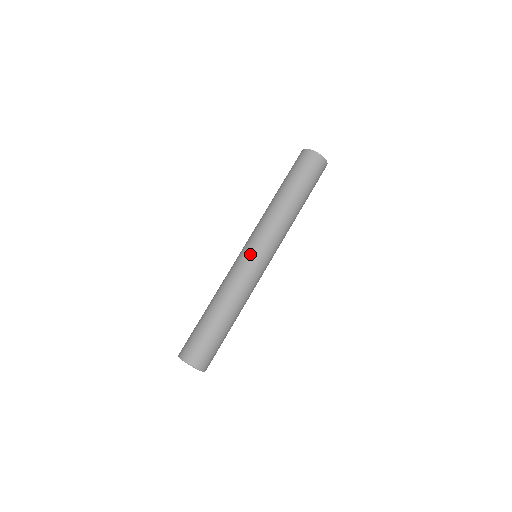
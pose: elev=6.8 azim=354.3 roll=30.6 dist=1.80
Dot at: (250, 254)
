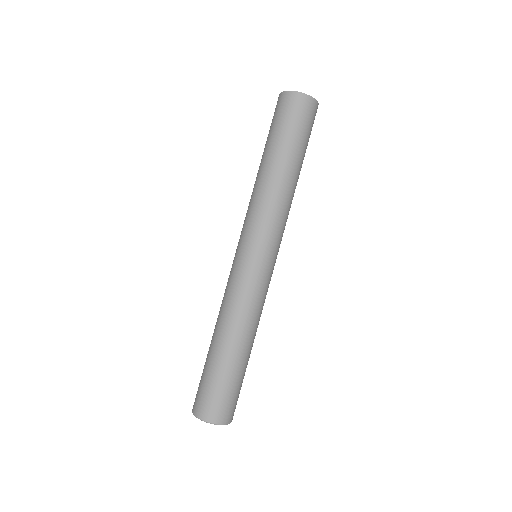
Dot at: (244, 257)
